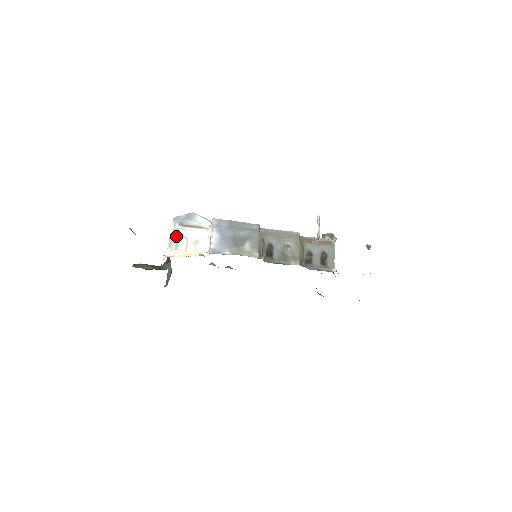
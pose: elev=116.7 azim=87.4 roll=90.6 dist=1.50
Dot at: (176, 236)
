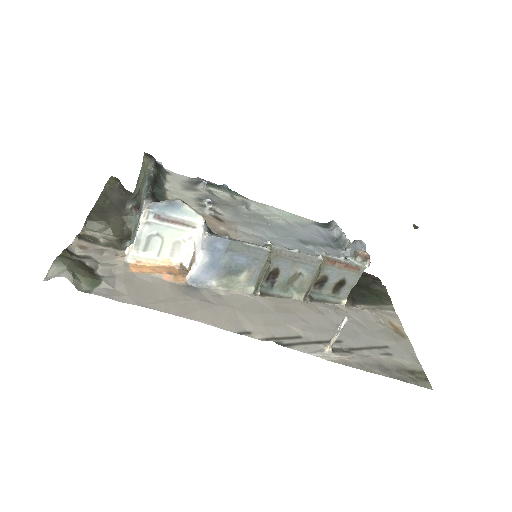
Dot at: (147, 233)
